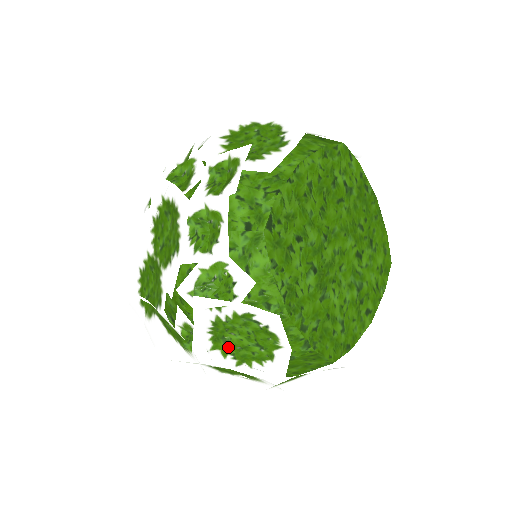
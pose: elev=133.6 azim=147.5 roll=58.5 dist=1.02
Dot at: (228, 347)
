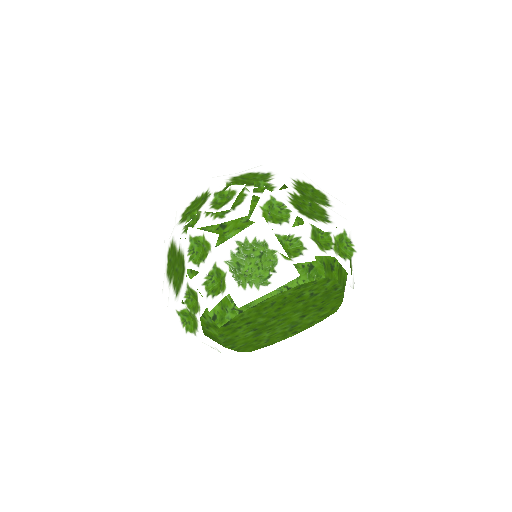
Dot at: occluded
